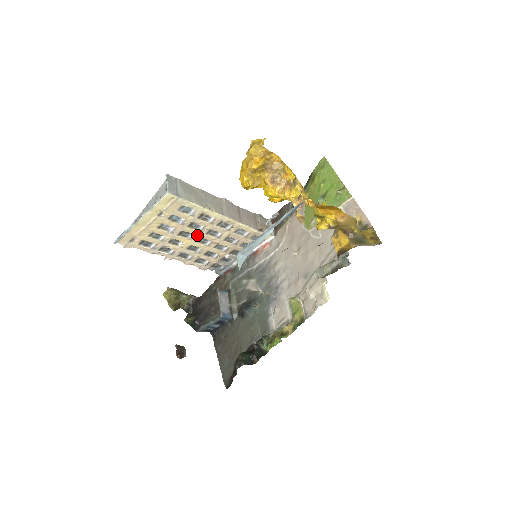
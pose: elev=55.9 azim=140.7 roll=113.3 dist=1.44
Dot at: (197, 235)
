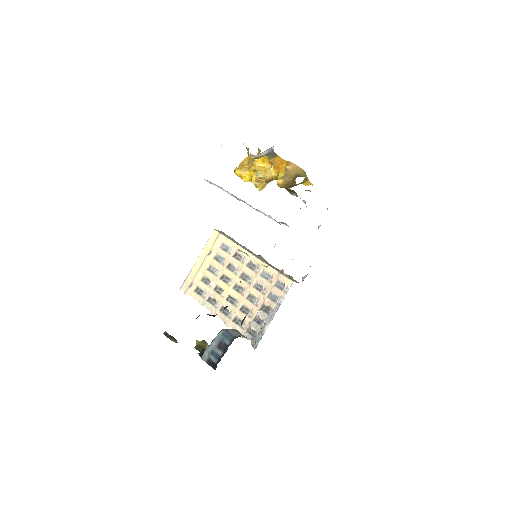
Dot at: (233, 279)
